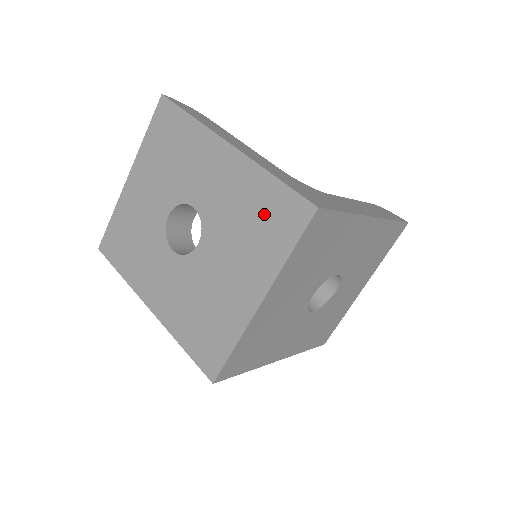
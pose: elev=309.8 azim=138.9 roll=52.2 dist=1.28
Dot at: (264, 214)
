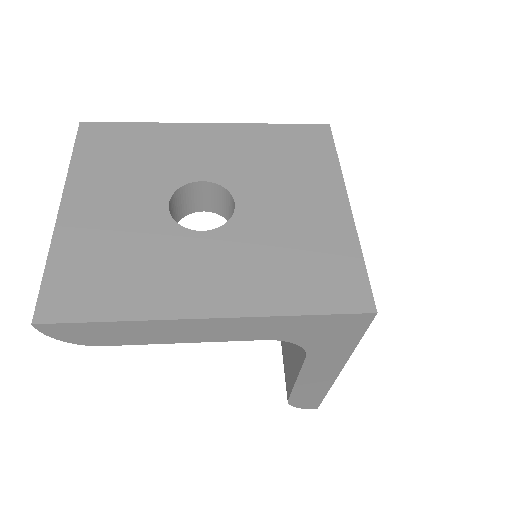
Dot at: (289, 147)
